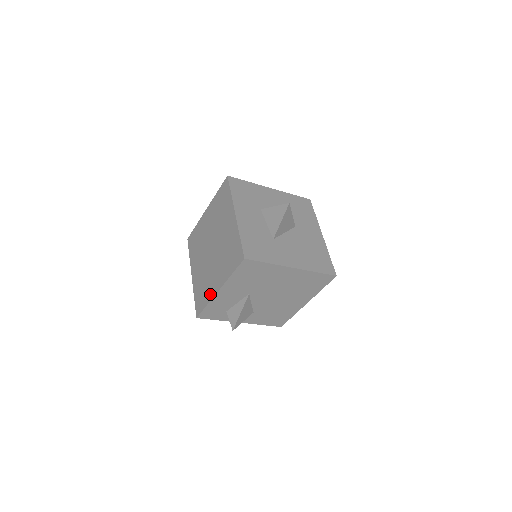
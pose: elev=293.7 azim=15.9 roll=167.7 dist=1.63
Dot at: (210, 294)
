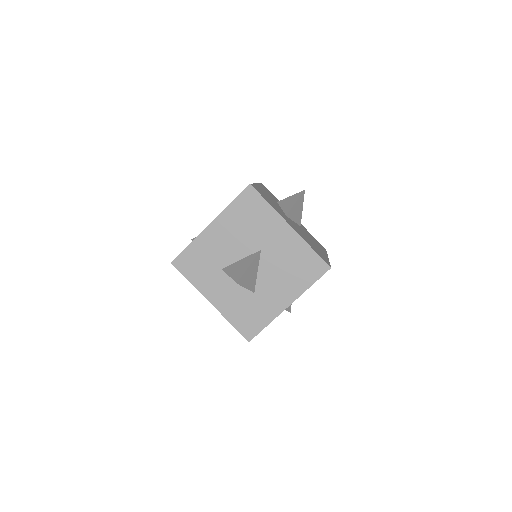
Dot at: occluded
